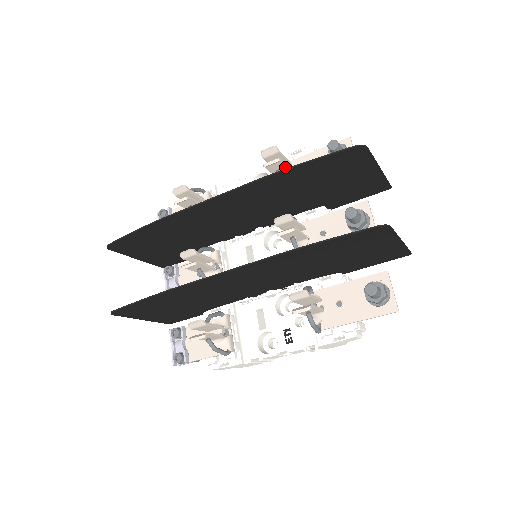
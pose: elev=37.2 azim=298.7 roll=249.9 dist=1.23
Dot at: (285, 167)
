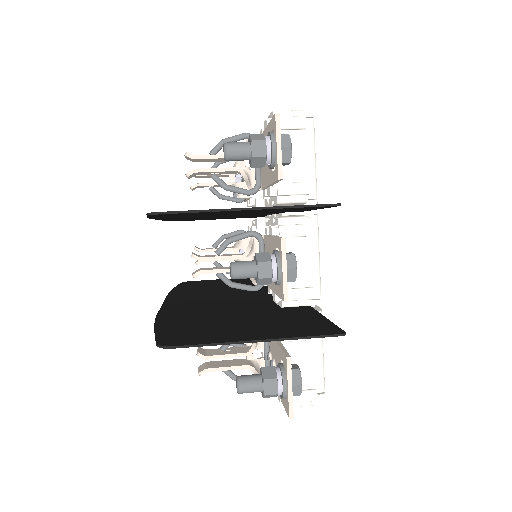
Dot at: (215, 171)
